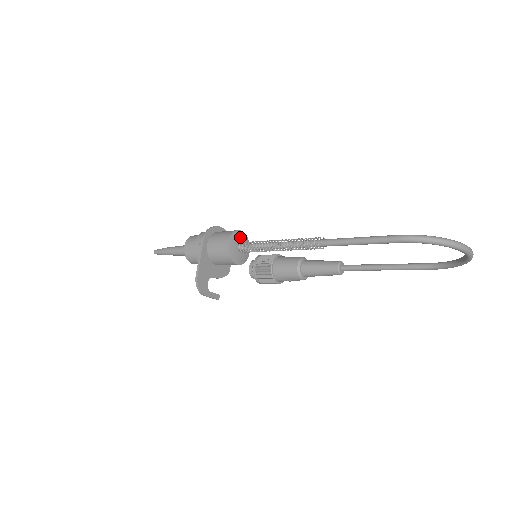
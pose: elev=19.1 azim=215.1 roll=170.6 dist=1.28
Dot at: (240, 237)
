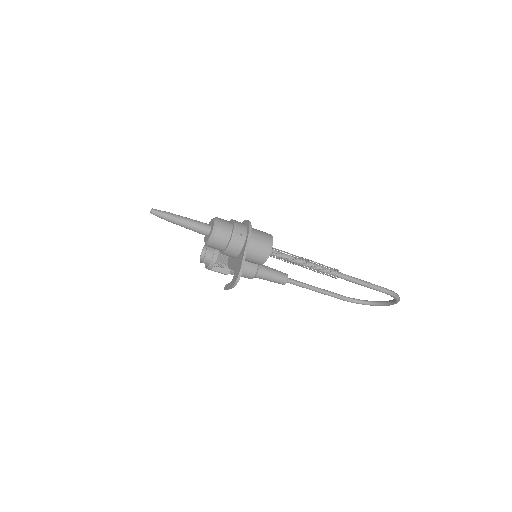
Dot at: occluded
